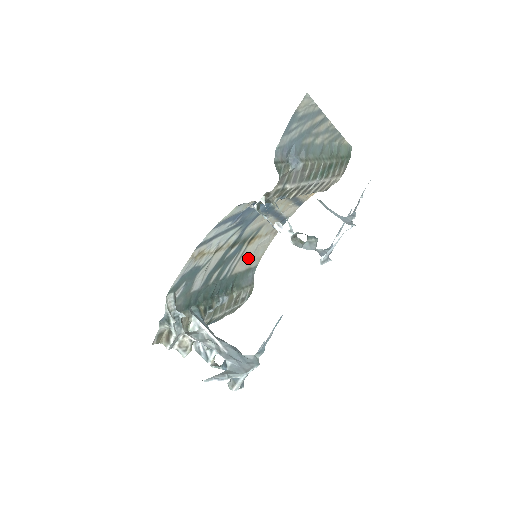
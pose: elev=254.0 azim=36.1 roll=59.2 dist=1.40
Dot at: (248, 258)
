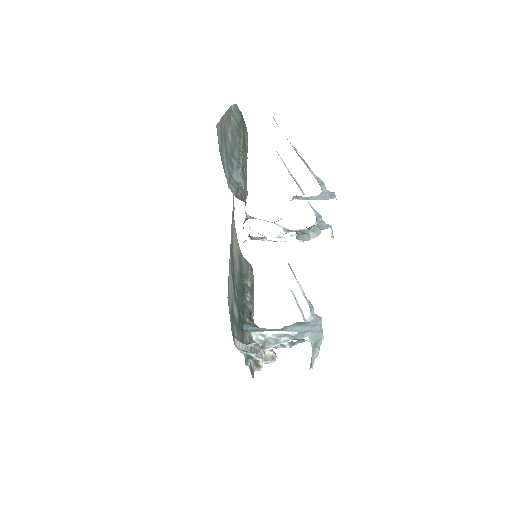
Dot at: (236, 253)
